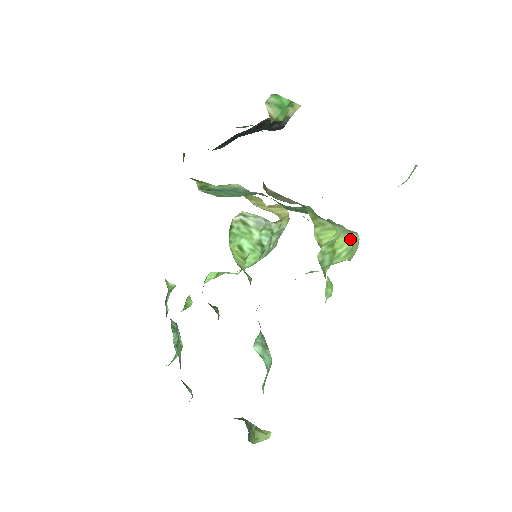
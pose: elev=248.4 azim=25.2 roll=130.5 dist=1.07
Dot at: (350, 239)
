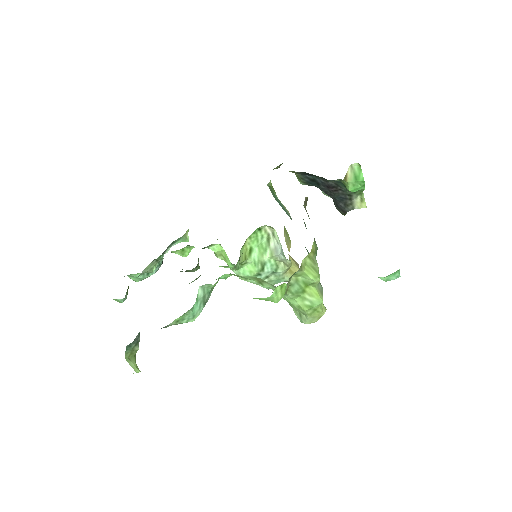
Dot at: (320, 298)
